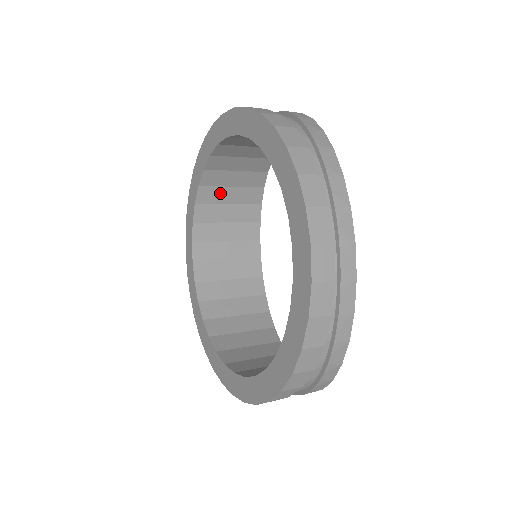
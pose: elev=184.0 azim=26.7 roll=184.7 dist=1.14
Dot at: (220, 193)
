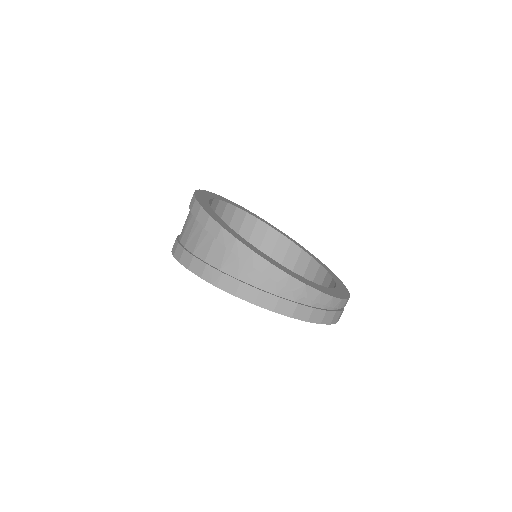
Dot at: occluded
